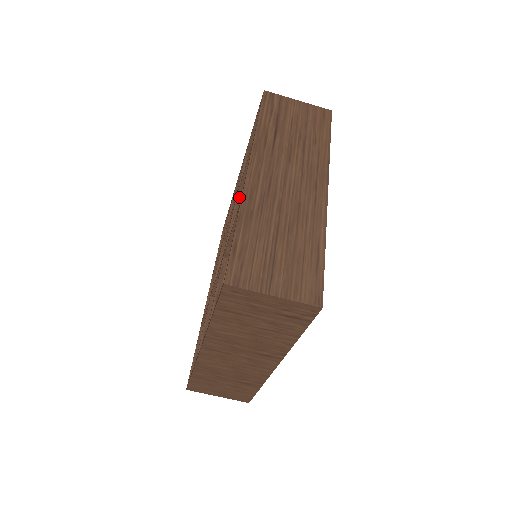
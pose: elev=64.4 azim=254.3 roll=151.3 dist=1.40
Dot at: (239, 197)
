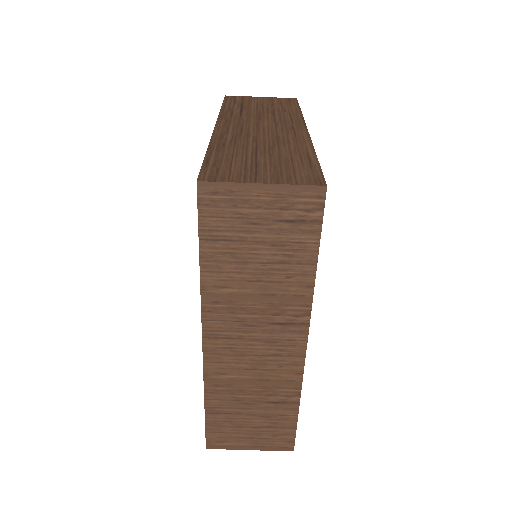
Dot at: occluded
